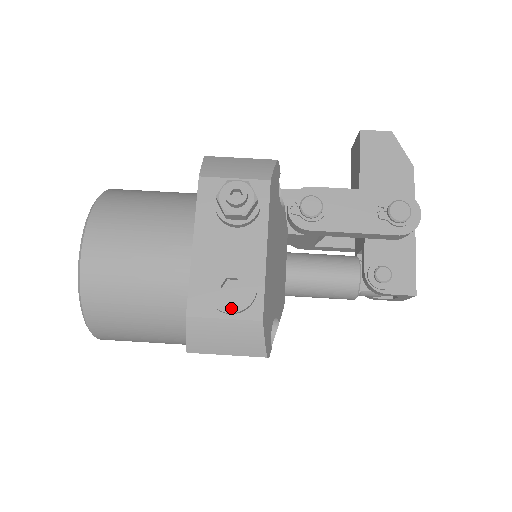
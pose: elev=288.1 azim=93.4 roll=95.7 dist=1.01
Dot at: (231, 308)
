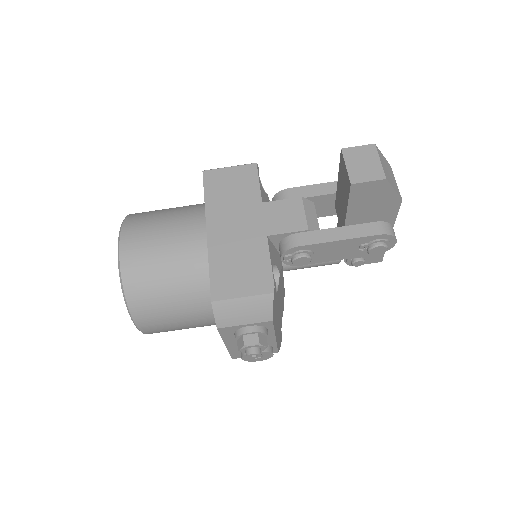
Dot at: (259, 360)
